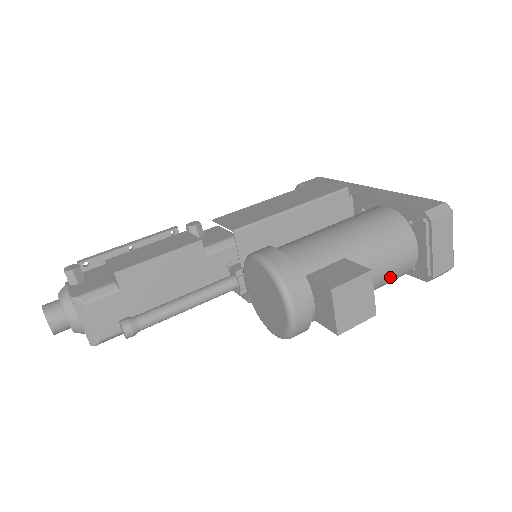
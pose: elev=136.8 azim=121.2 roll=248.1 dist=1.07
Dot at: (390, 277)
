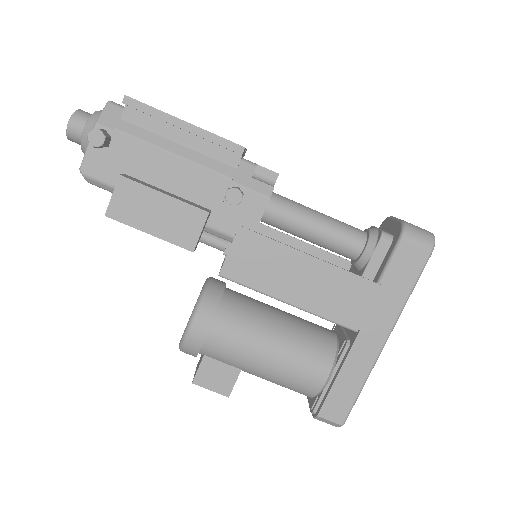
Dot at: occluded
